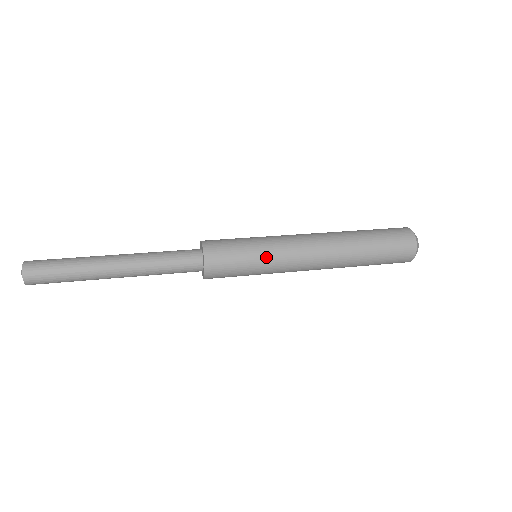
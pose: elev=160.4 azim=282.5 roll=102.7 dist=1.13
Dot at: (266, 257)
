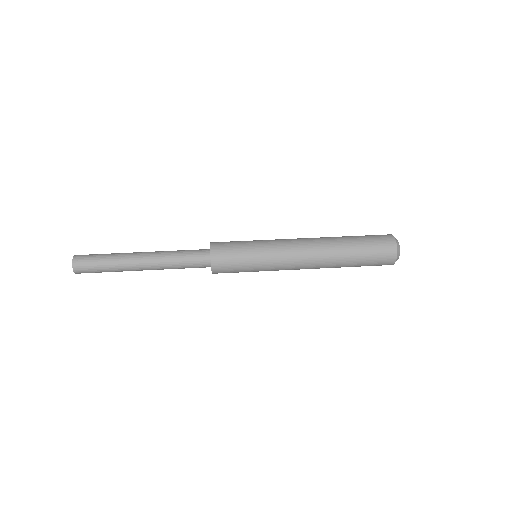
Dot at: (262, 268)
